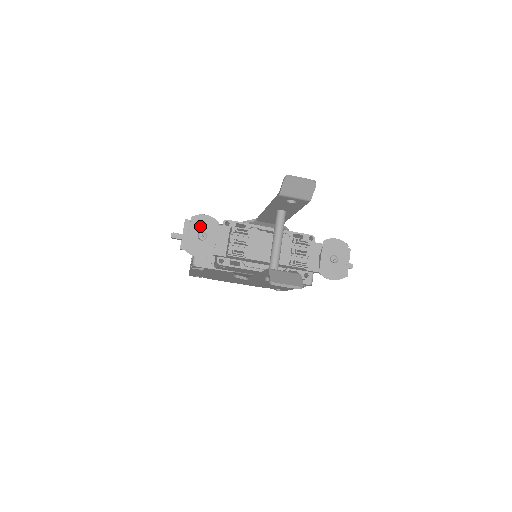
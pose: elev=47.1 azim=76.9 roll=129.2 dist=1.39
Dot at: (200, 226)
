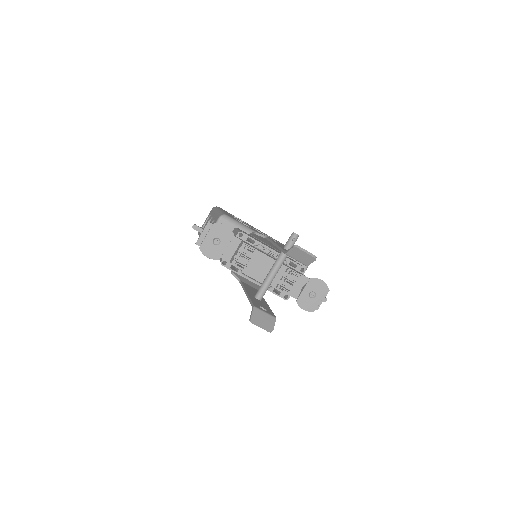
Dot at: (218, 233)
